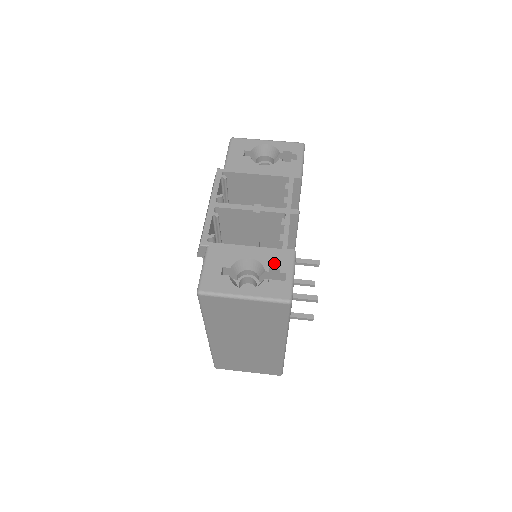
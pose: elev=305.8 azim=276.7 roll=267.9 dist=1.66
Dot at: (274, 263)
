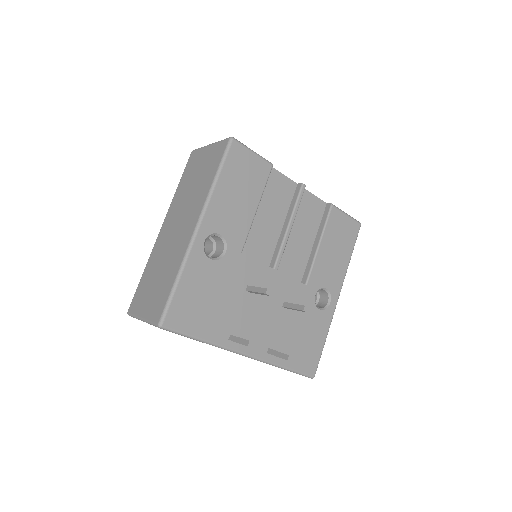
Dot at: occluded
